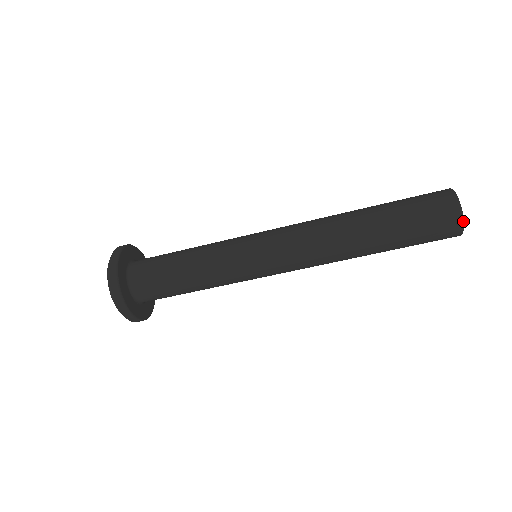
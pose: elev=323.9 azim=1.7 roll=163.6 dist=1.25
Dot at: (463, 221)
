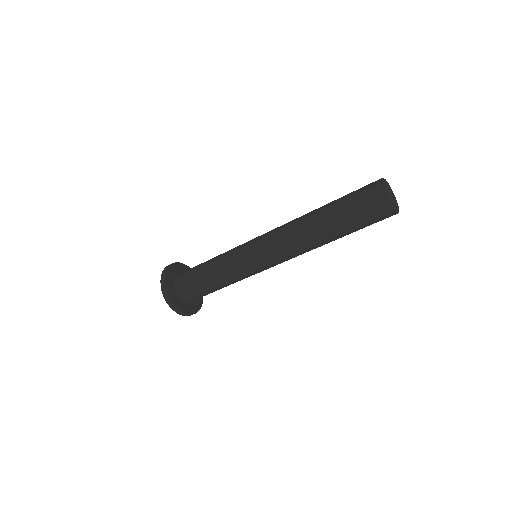
Dot at: (385, 190)
